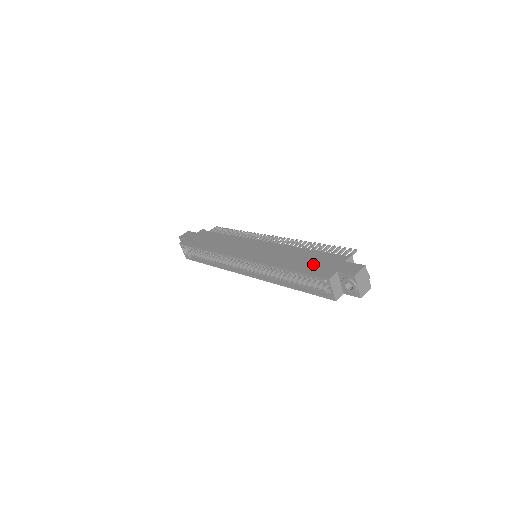
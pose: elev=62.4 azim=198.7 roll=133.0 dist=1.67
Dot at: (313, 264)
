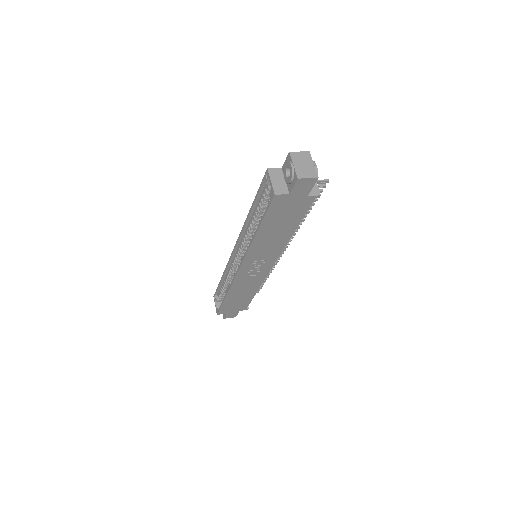
Dot at: occluded
